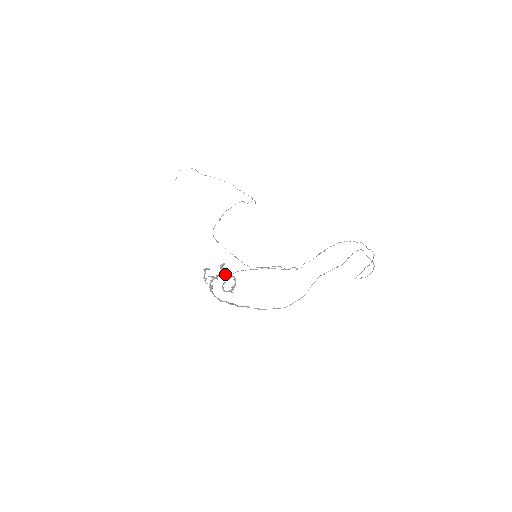
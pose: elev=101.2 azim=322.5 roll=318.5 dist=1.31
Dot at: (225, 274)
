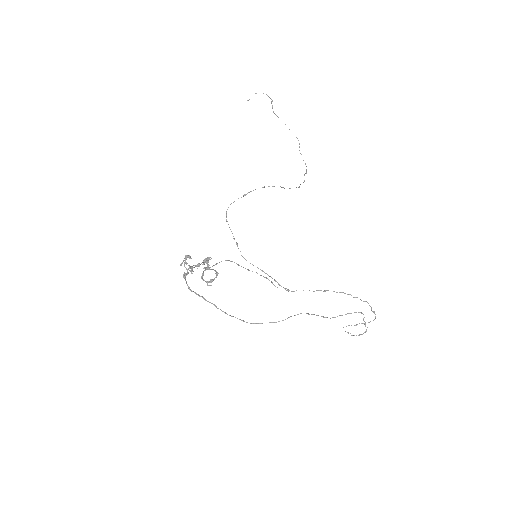
Dot at: (207, 268)
